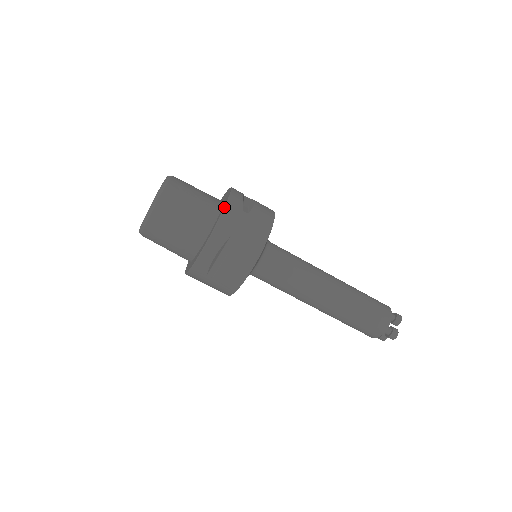
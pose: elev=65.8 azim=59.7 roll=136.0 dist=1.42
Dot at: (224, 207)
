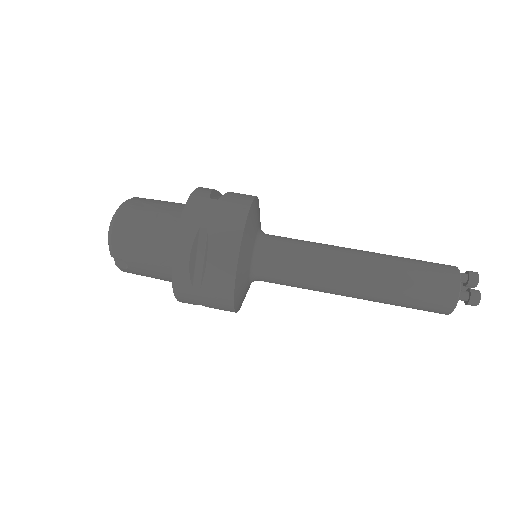
Dot at: occluded
